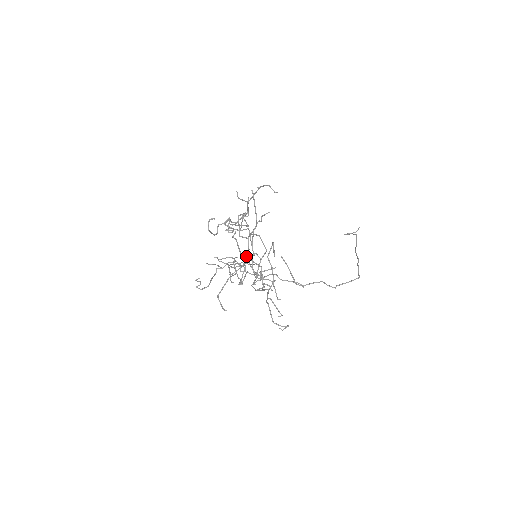
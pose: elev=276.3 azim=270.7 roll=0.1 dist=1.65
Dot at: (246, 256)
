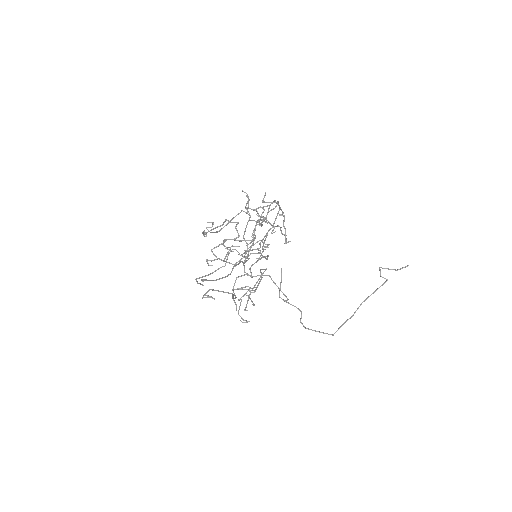
Dot at: (209, 296)
